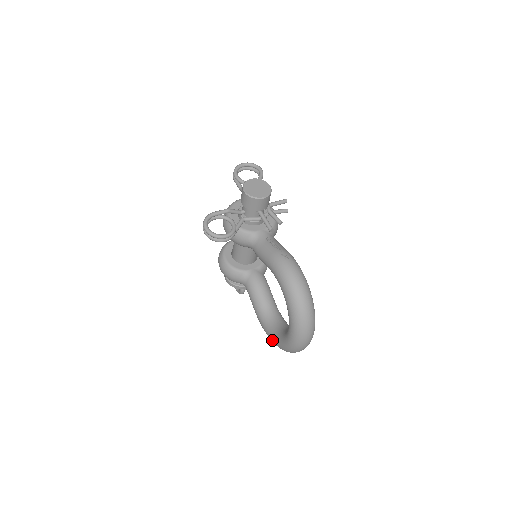
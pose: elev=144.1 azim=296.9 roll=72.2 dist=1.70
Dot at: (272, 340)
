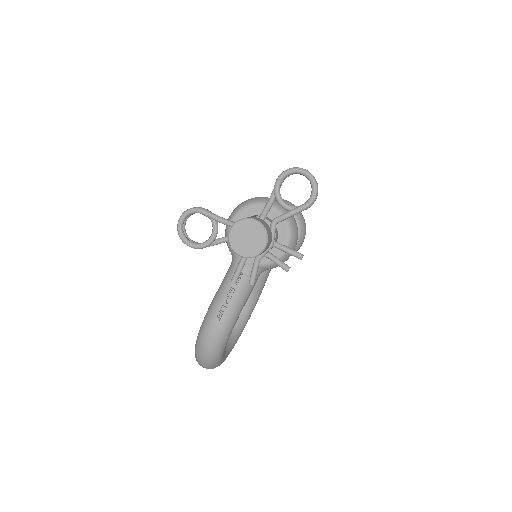
Dot at: occluded
